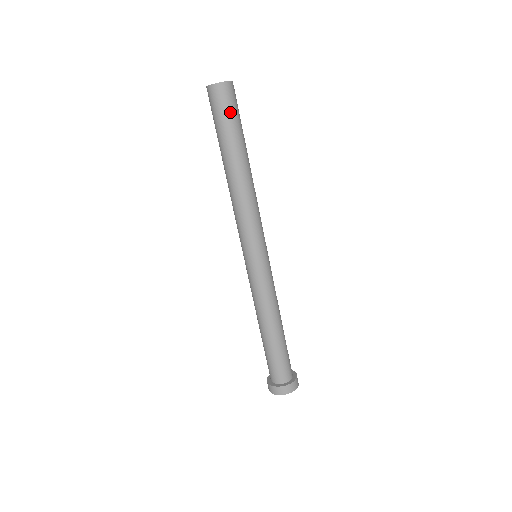
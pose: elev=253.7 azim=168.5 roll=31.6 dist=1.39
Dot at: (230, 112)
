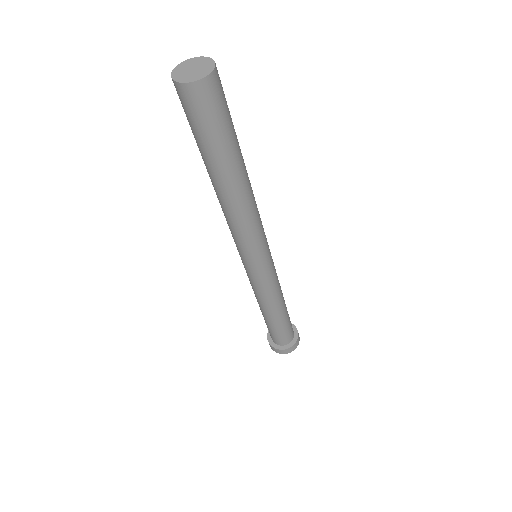
Dot at: (221, 117)
